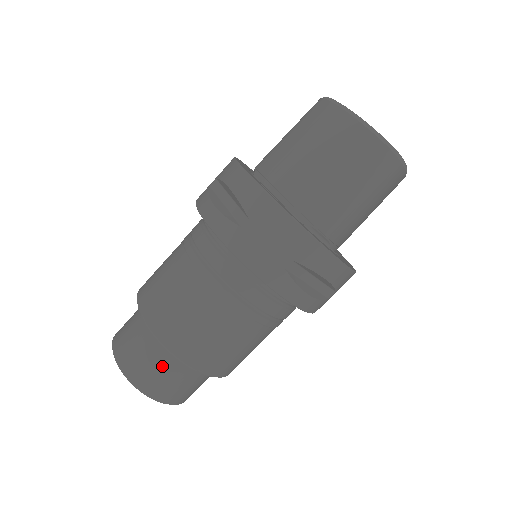
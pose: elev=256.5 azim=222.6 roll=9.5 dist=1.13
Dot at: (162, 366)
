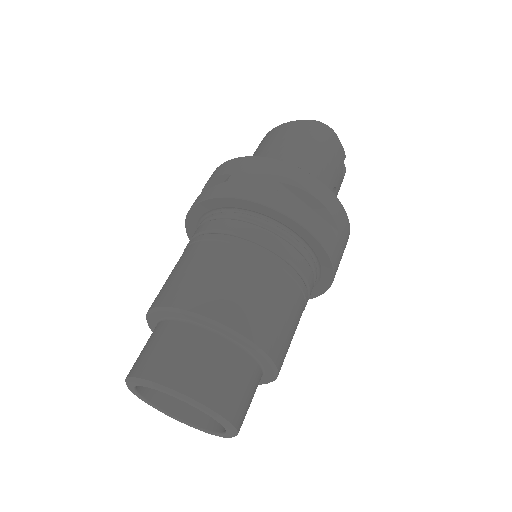
Dot at: (189, 347)
